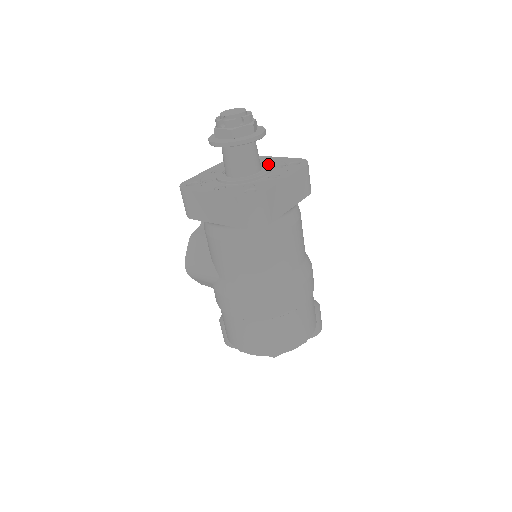
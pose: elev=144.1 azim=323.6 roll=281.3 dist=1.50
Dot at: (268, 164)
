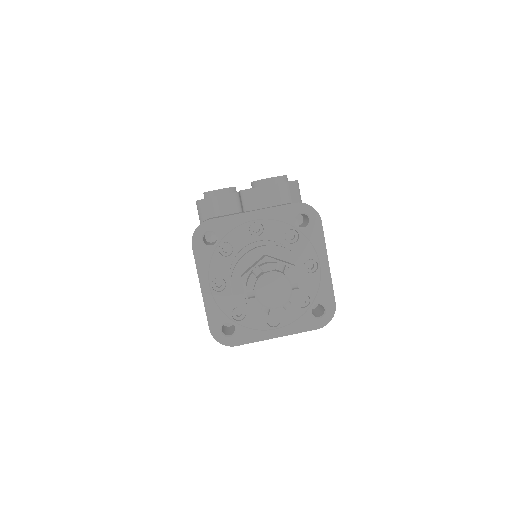
Dot at: occluded
